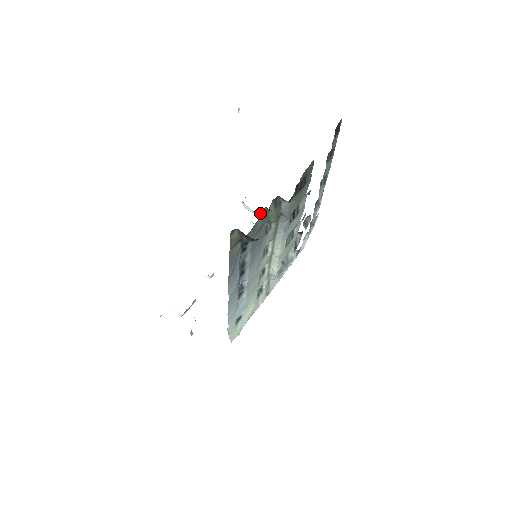
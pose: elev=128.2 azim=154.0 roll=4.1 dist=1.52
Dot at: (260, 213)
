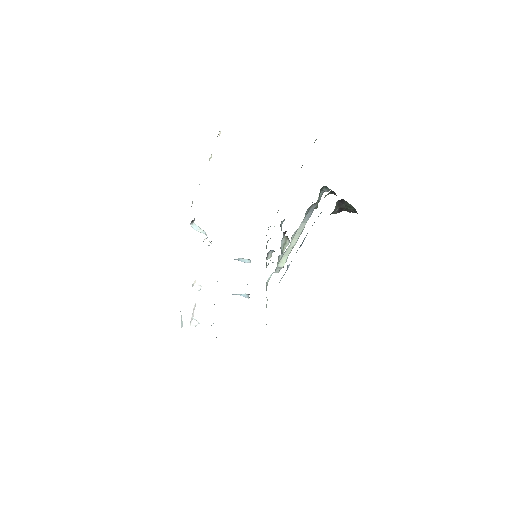
Dot at: occluded
